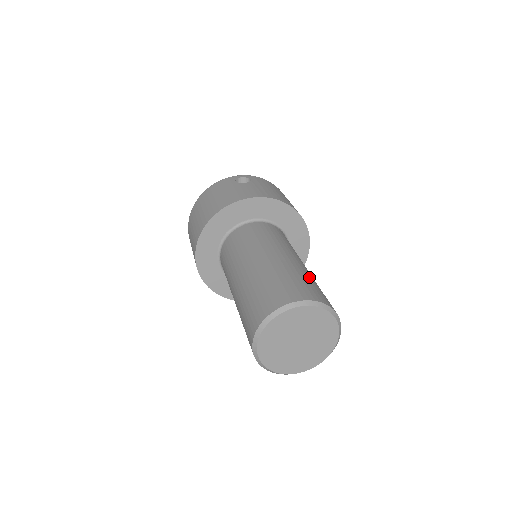
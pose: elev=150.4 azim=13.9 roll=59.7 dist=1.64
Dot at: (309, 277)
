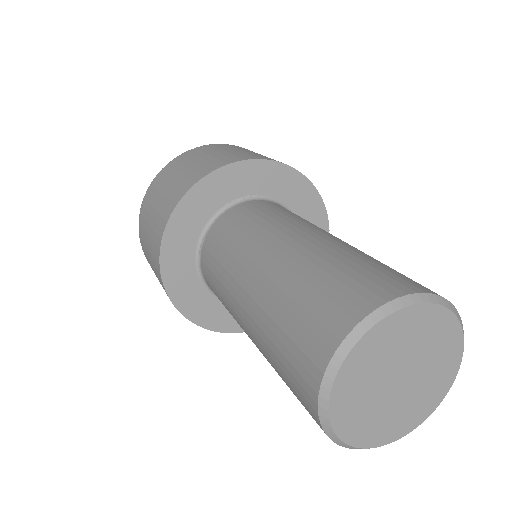
Dot at: occluded
